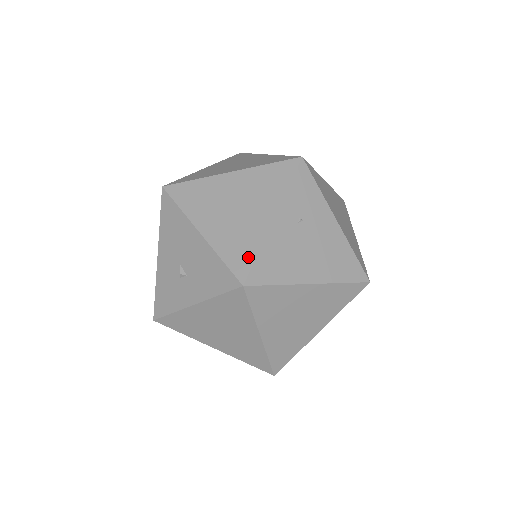
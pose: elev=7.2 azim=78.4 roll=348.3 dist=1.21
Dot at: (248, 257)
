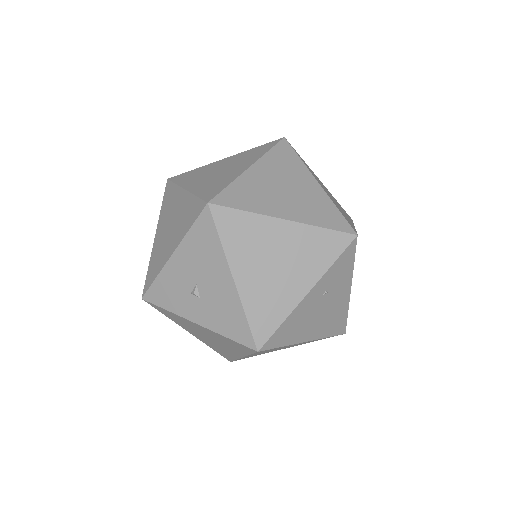
Dot at: (271, 325)
